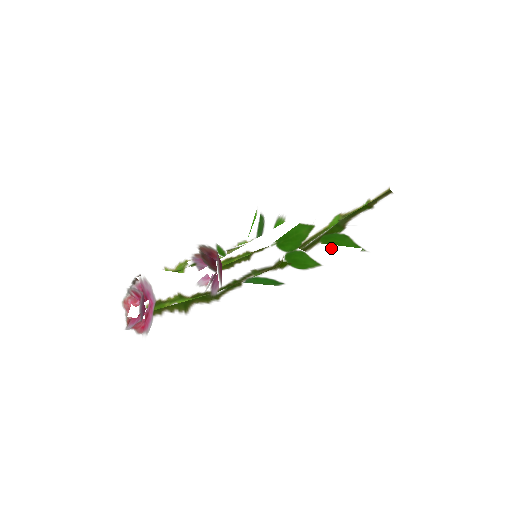
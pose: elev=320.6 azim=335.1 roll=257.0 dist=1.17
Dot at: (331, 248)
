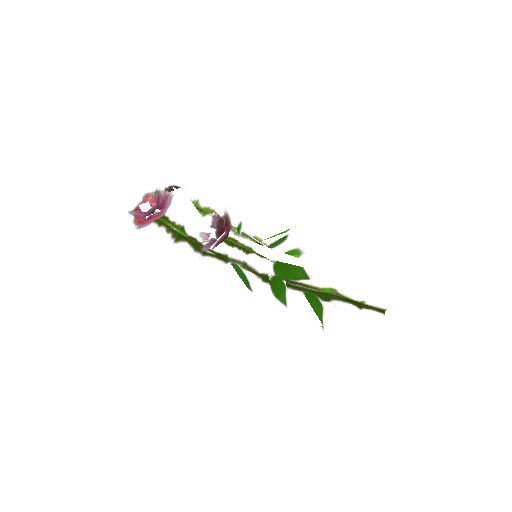
Dot at: (306, 303)
